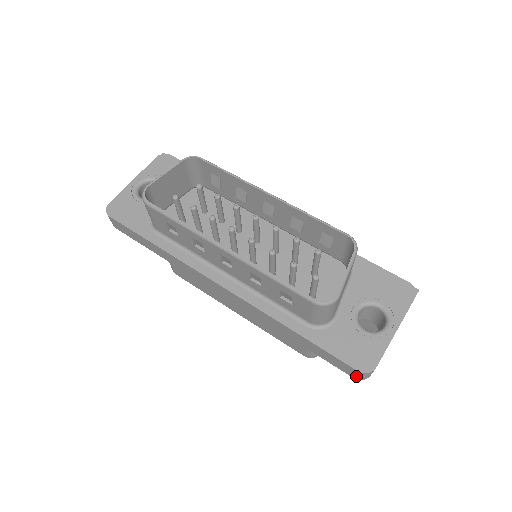
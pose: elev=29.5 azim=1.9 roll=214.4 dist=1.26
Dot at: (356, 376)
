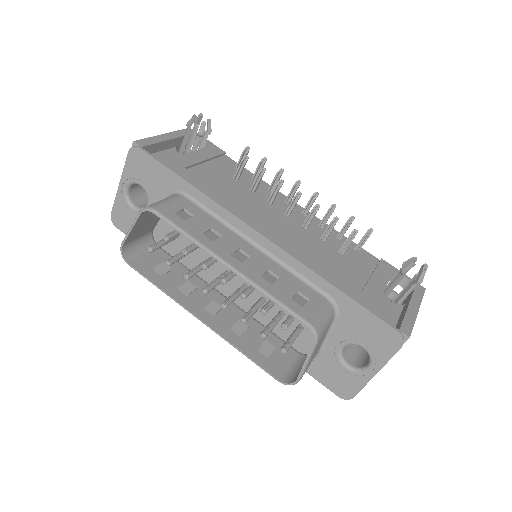
Dot at: occluded
